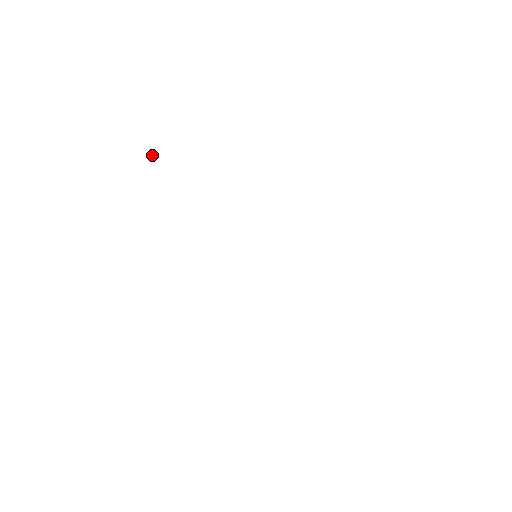
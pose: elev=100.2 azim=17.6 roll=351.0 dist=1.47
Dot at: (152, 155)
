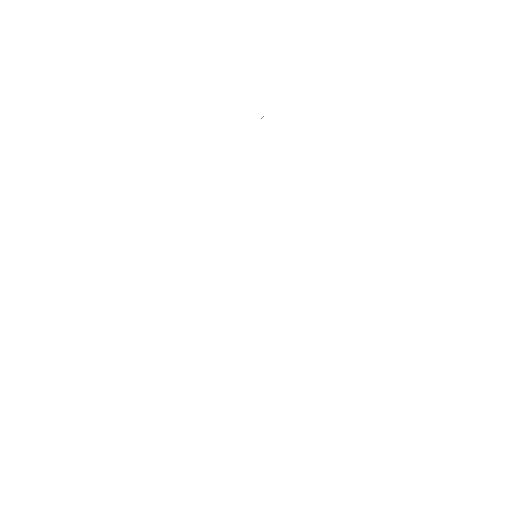
Dot at: (262, 117)
